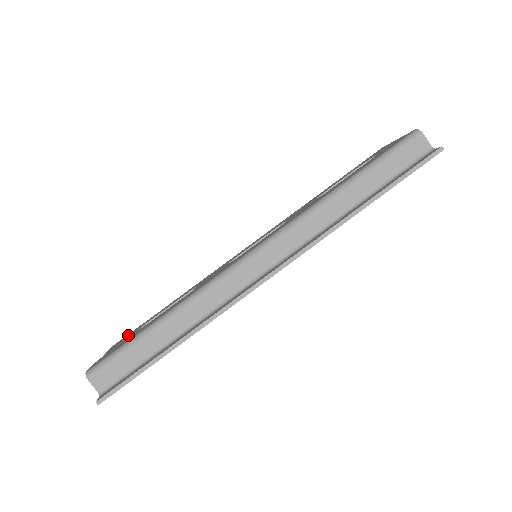
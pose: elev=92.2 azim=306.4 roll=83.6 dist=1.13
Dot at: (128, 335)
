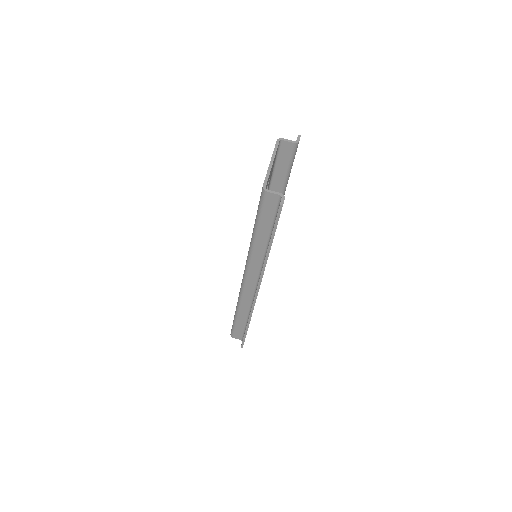
Dot at: occluded
